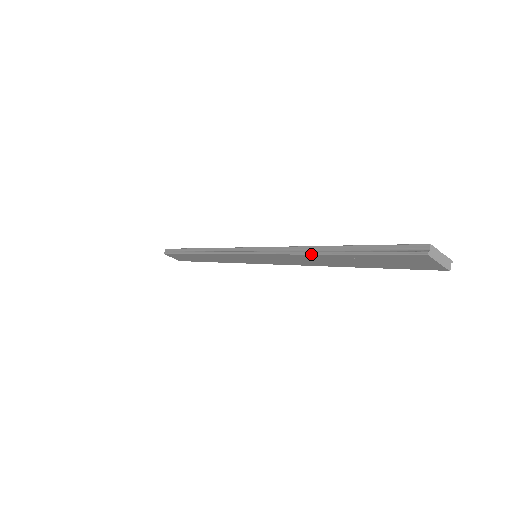
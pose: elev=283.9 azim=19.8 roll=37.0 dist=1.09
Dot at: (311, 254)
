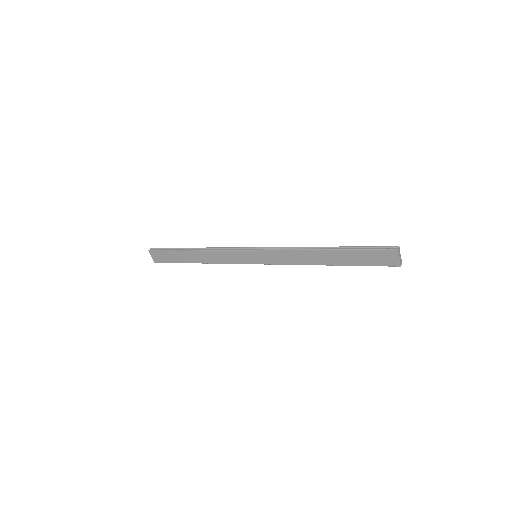
Dot at: (315, 250)
